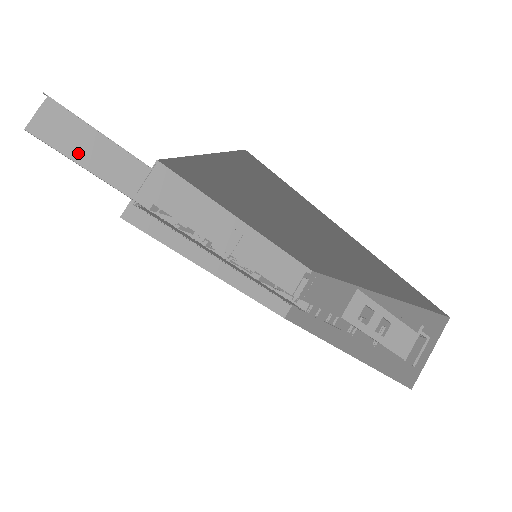
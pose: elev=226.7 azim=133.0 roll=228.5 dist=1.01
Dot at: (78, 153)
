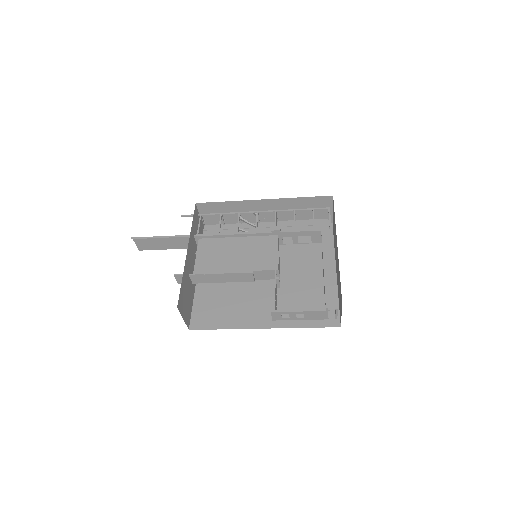
Dot at: (160, 247)
